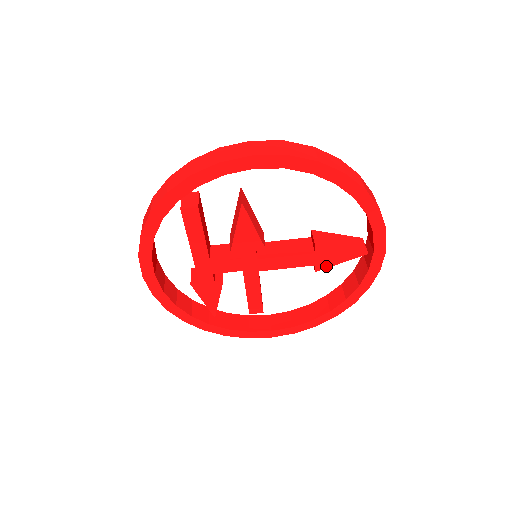
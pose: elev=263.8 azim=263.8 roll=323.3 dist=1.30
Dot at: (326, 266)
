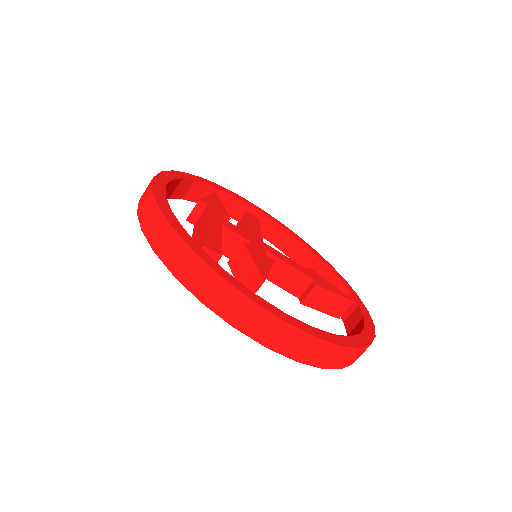
Dot at: occluded
